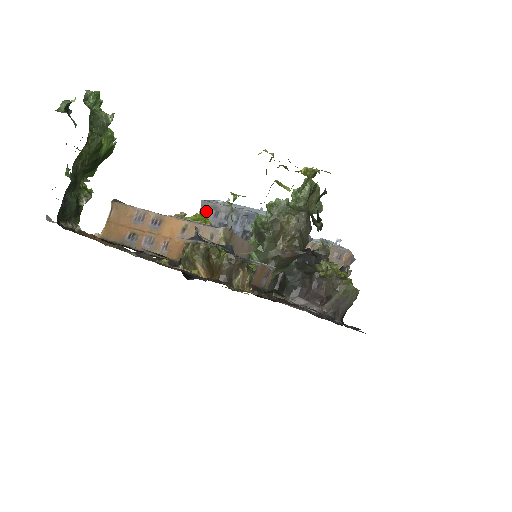
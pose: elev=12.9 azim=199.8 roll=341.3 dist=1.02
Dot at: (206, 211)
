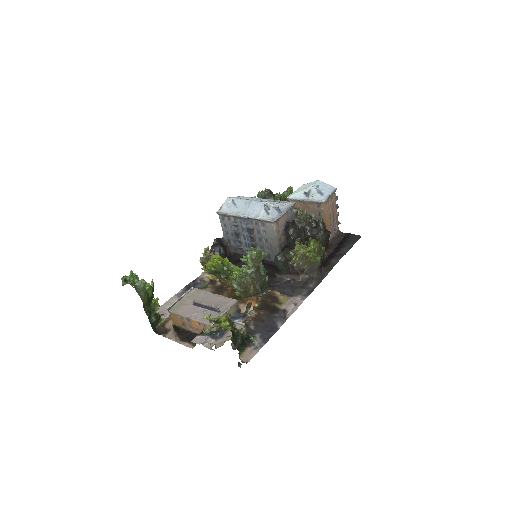
Dot at: (223, 217)
